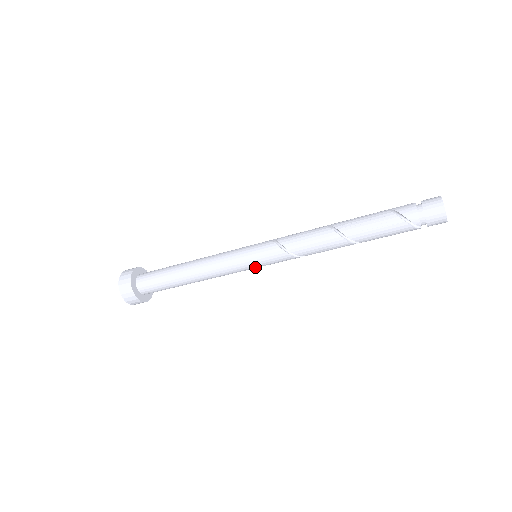
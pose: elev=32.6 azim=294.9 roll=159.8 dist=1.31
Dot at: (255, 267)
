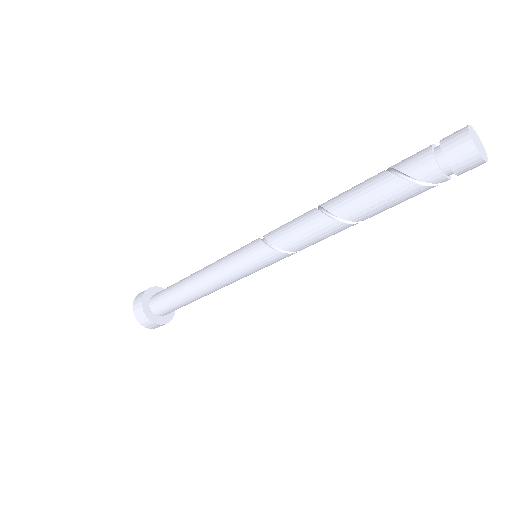
Dot at: occluded
